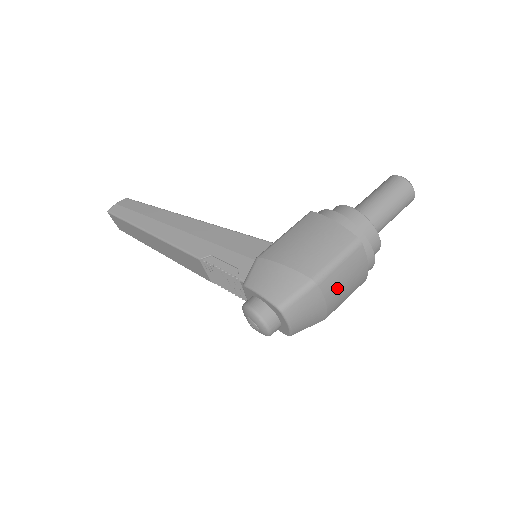
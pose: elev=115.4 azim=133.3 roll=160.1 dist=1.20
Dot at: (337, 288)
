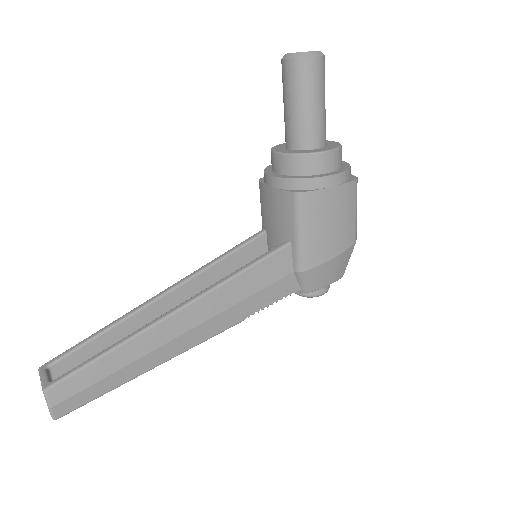
Dot at: occluded
